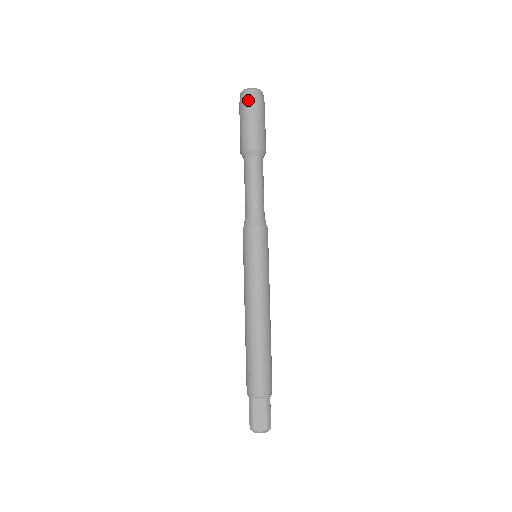
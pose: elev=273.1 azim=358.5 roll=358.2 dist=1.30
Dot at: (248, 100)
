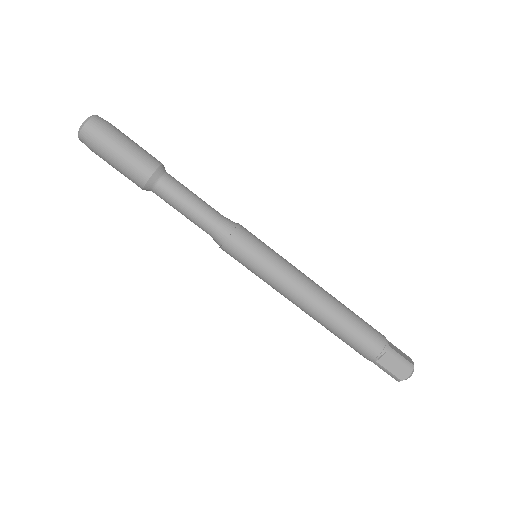
Dot at: (92, 142)
